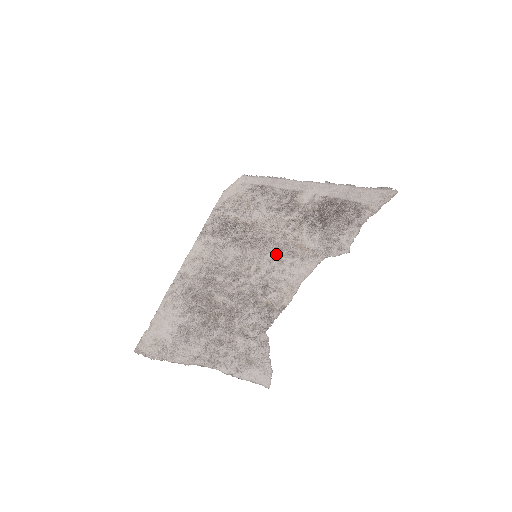
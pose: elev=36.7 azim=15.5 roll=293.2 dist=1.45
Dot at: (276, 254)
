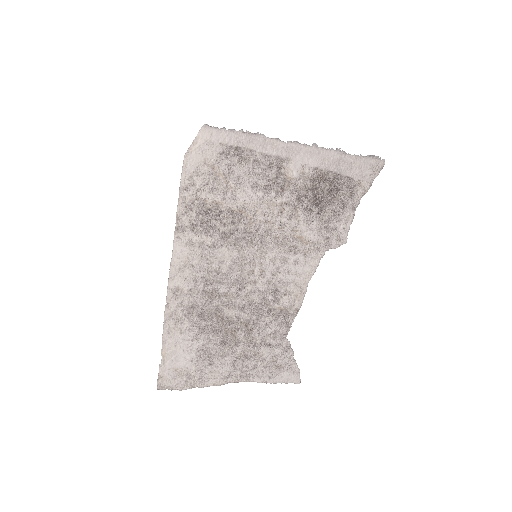
Dot at: (277, 252)
